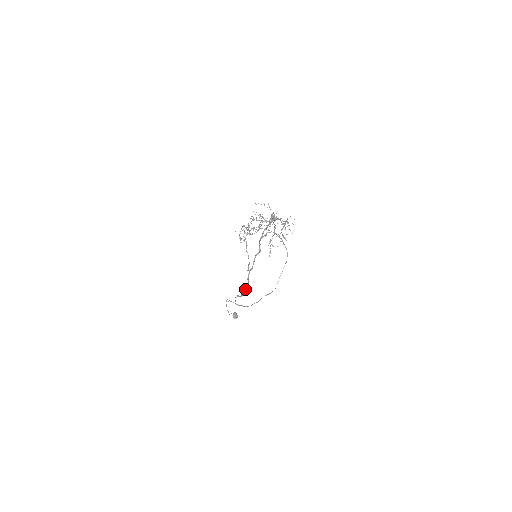
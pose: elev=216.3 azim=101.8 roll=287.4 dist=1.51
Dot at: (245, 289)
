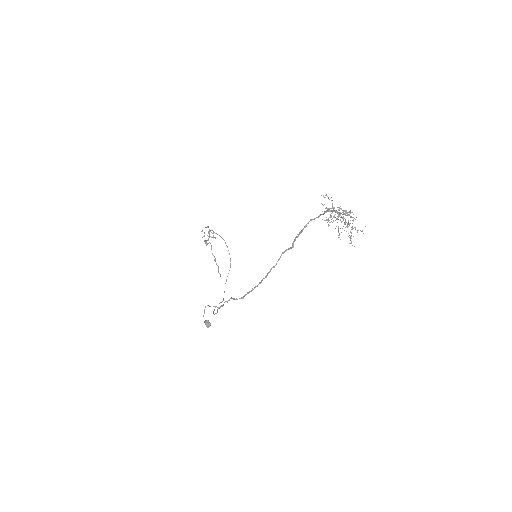
Dot at: (251, 290)
